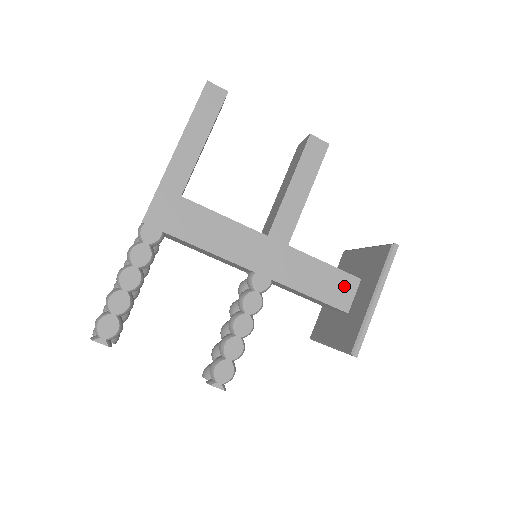
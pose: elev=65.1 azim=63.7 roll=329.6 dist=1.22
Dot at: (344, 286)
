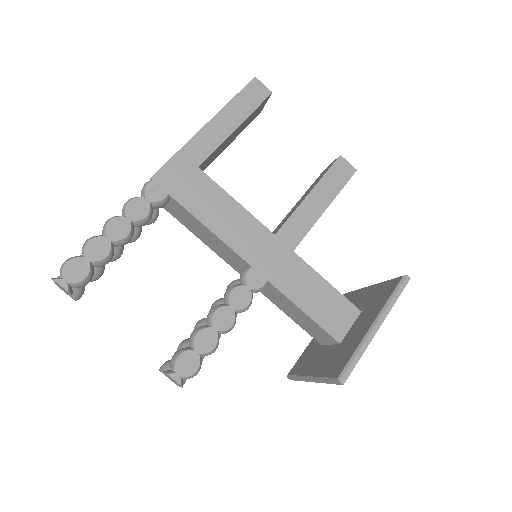
Dot at: (342, 313)
